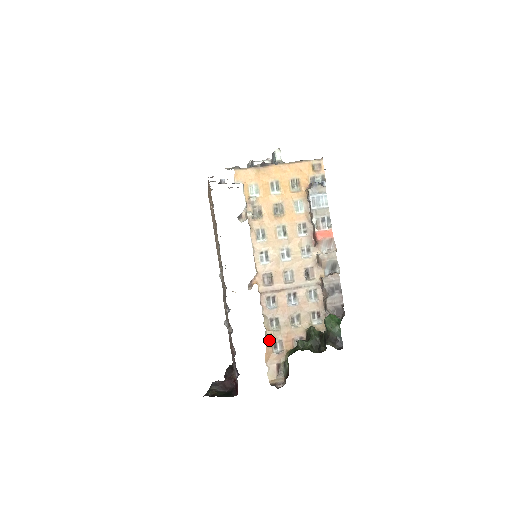
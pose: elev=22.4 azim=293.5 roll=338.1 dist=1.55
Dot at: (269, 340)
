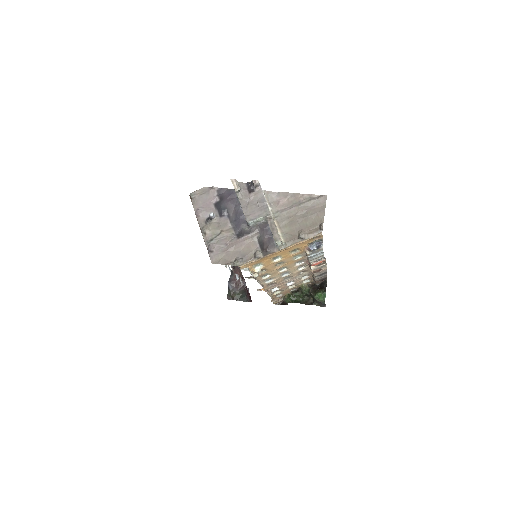
Dot at: (273, 297)
